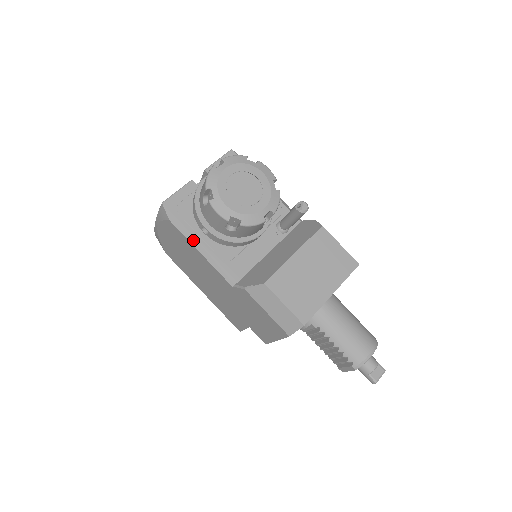
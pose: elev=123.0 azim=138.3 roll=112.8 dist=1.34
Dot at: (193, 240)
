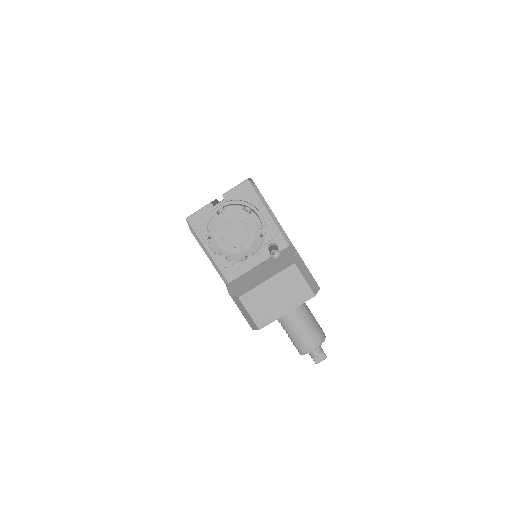
Dot at: (204, 248)
